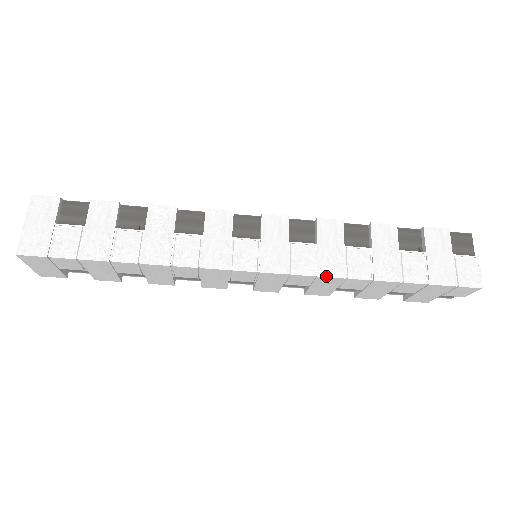
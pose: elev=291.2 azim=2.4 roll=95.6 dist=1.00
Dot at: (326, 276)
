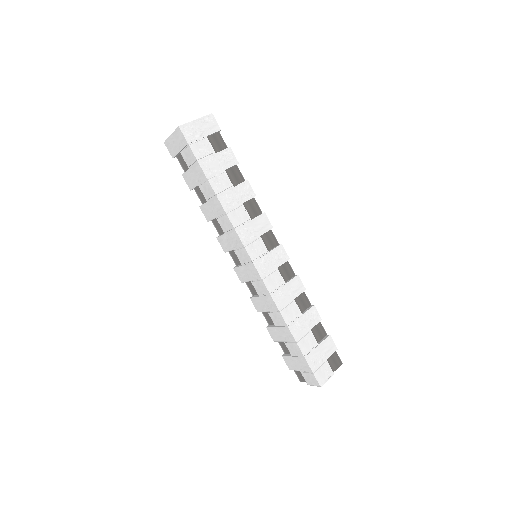
Dot at: (274, 299)
